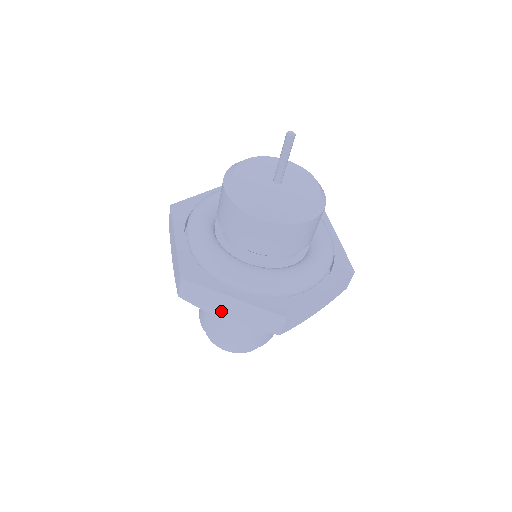
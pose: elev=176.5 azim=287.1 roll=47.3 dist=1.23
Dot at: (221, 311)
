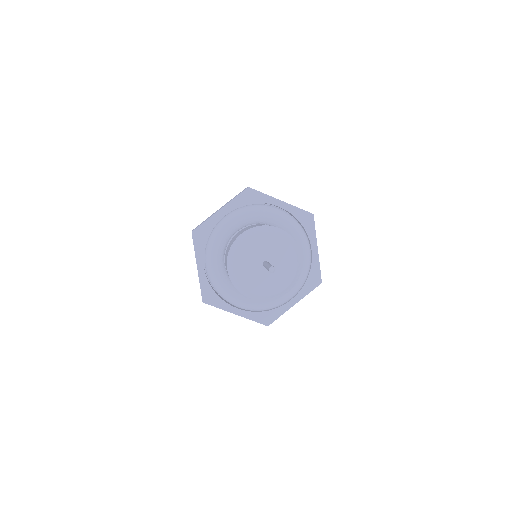
Dot at: occluded
